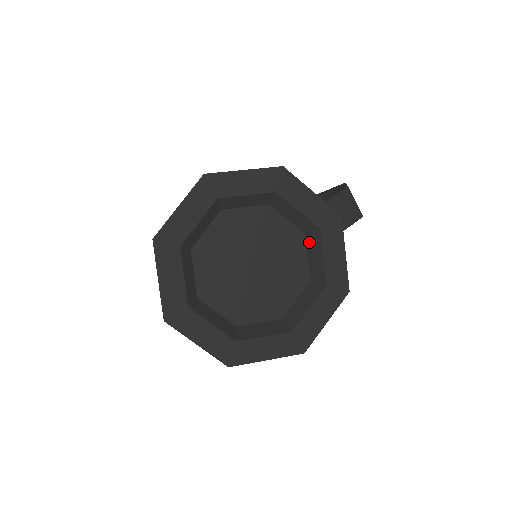
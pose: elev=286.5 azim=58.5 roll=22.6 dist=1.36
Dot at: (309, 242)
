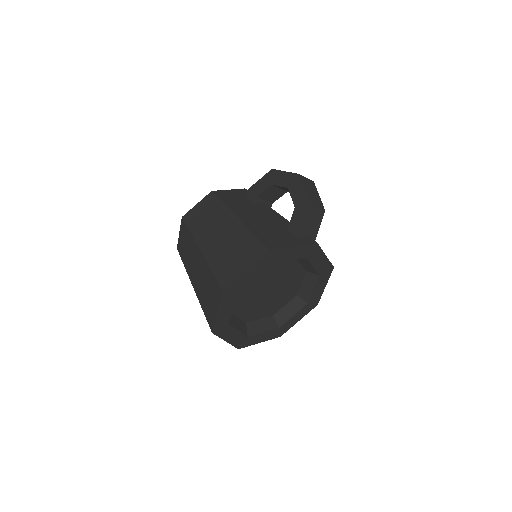
Dot at: (299, 260)
